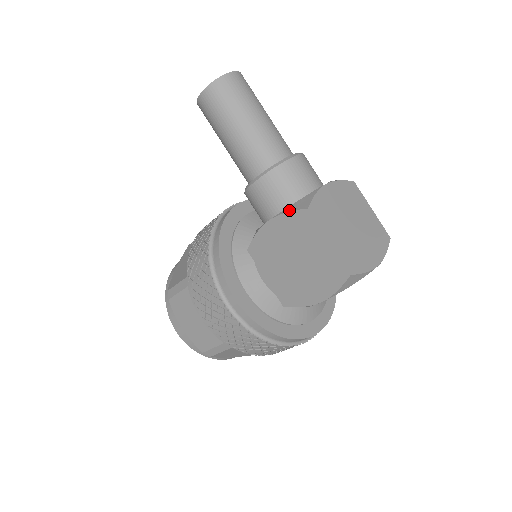
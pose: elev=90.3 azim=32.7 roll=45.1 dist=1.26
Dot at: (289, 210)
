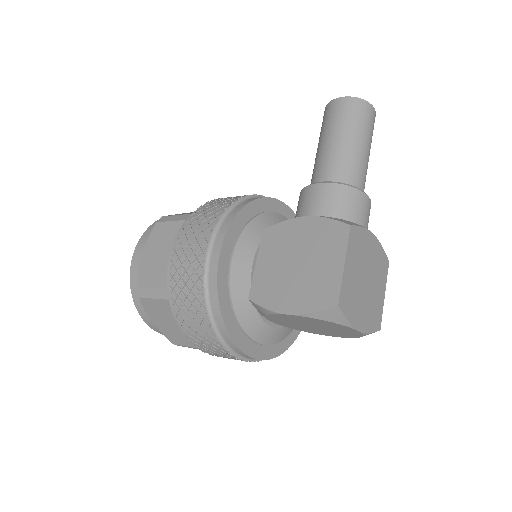
Dot at: (332, 218)
